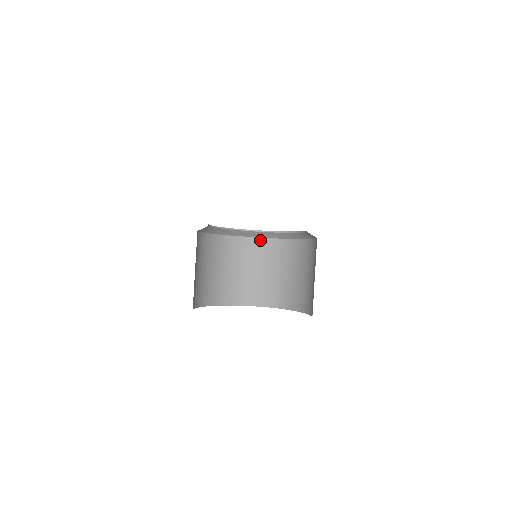
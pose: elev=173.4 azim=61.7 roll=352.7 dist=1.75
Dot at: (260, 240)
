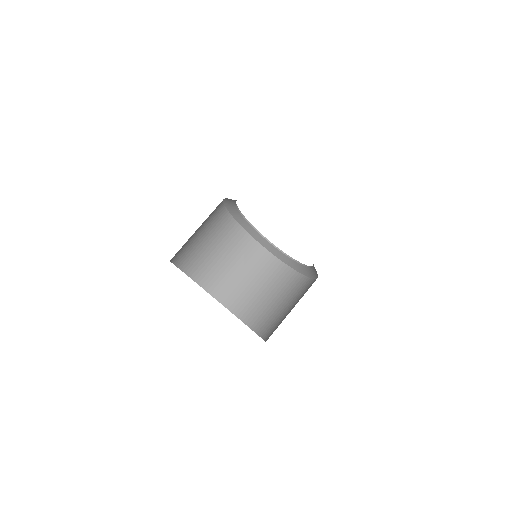
Dot at: (272, 257)
